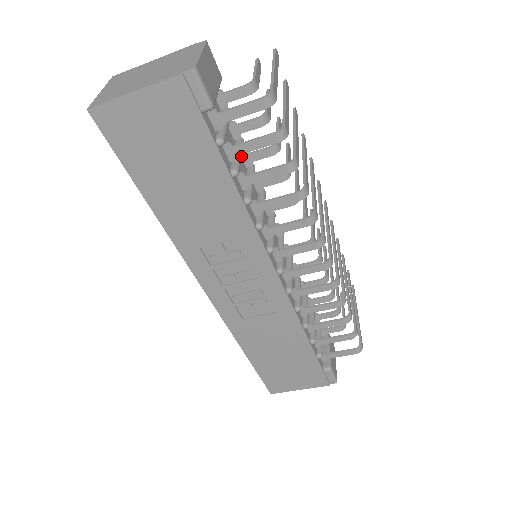
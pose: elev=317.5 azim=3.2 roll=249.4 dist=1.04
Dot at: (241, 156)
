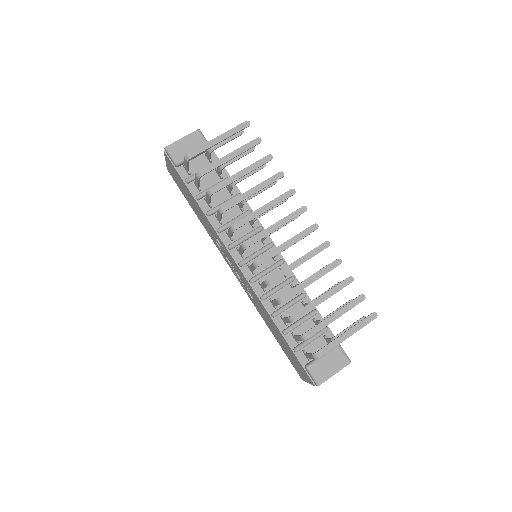
Dot at: occluded
